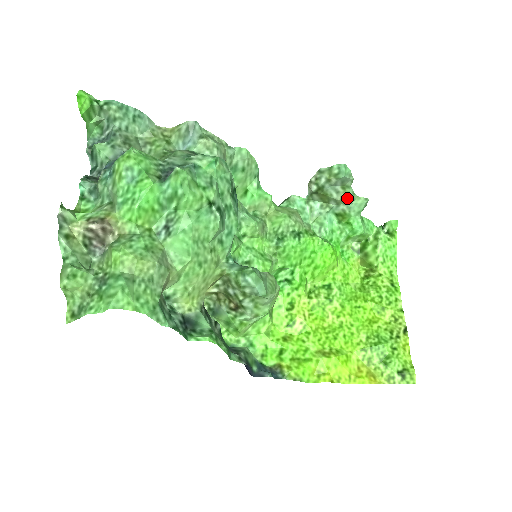
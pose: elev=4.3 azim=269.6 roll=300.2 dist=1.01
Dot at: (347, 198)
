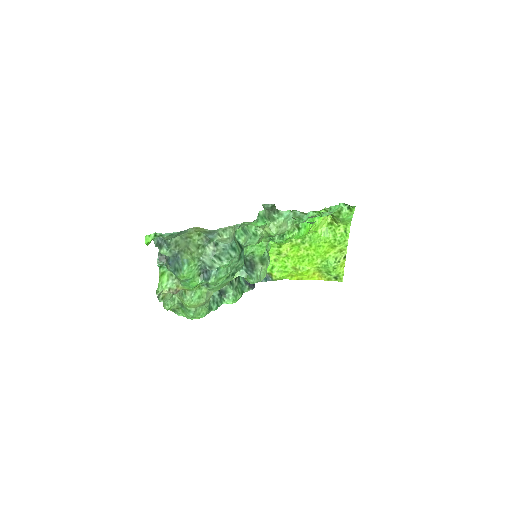
Dot at: occluded
